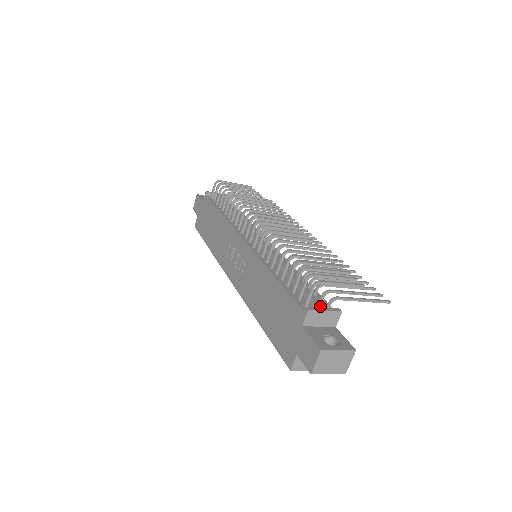
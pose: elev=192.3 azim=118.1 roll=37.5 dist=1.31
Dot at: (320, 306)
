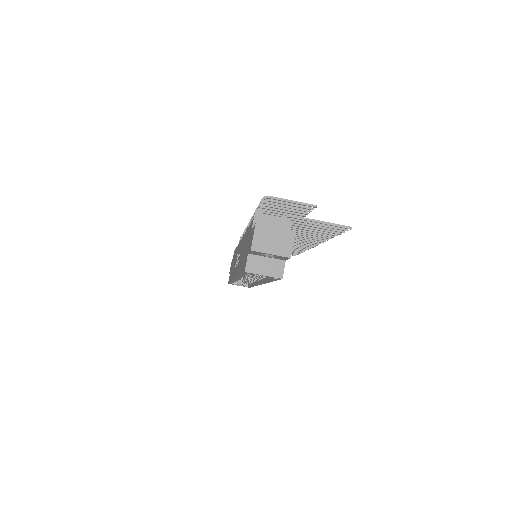
Dot at: (270, 217)
